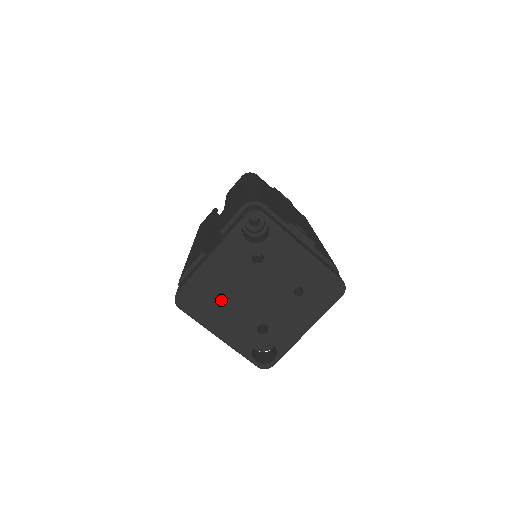
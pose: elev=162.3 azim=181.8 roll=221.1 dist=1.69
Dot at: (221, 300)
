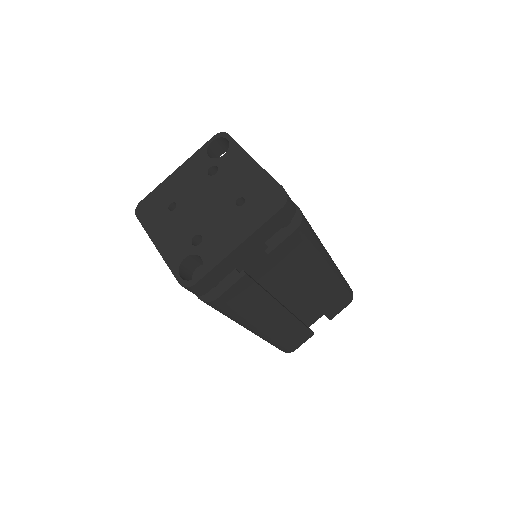
Dot at: (172, 212)
